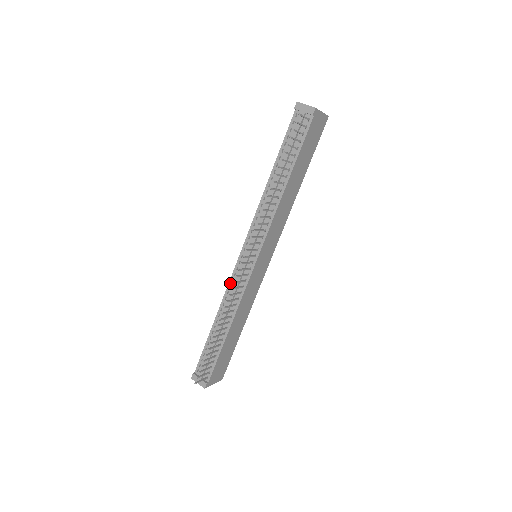
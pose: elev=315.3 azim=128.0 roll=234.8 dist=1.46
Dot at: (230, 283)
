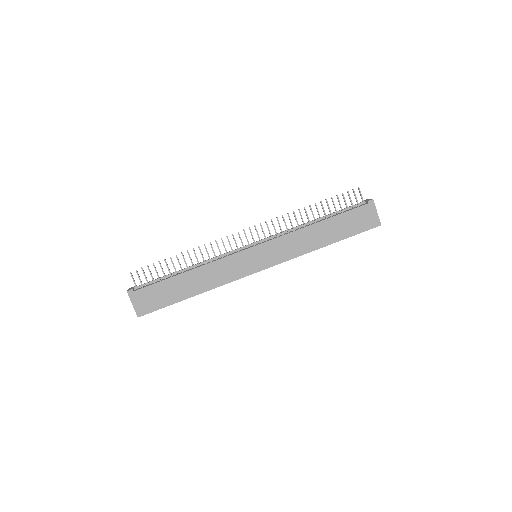
Dot at: occluded
